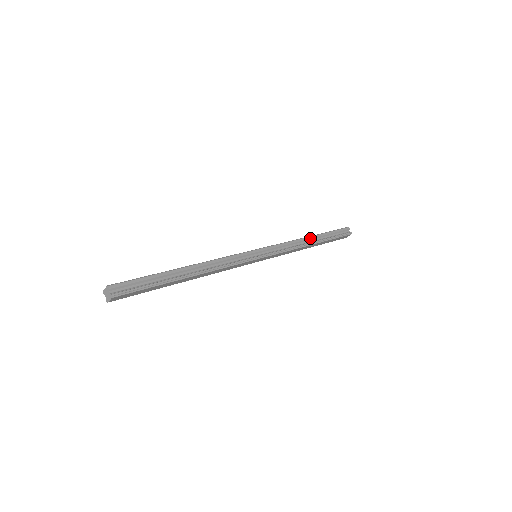
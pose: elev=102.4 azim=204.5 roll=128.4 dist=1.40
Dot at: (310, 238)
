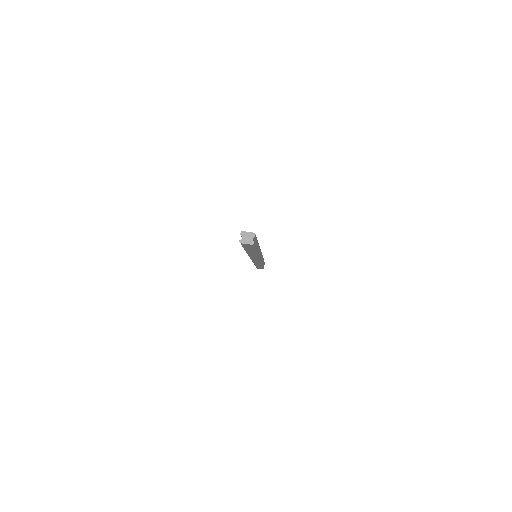
Dot at: (263, 260)
